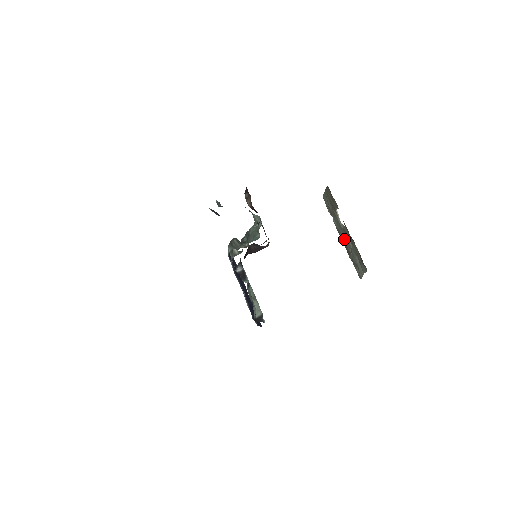
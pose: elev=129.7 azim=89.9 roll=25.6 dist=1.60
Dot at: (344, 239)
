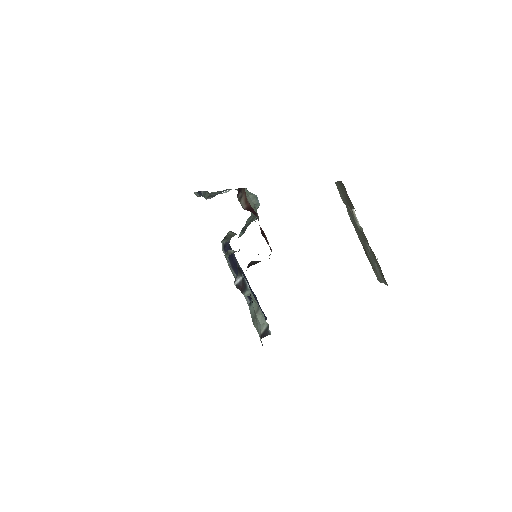
Dot at: (361, 238)
